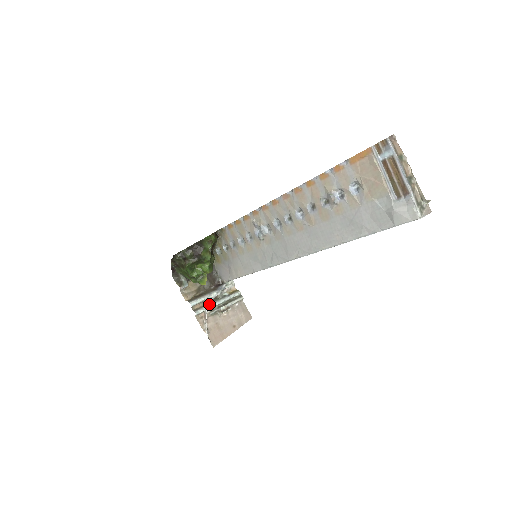
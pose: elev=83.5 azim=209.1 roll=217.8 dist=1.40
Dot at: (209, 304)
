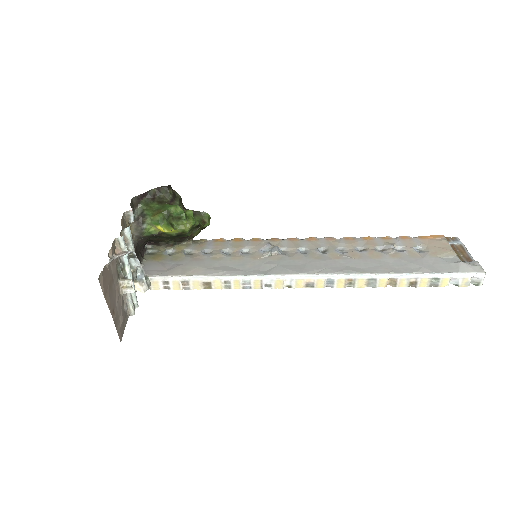
Dot at: occluded
